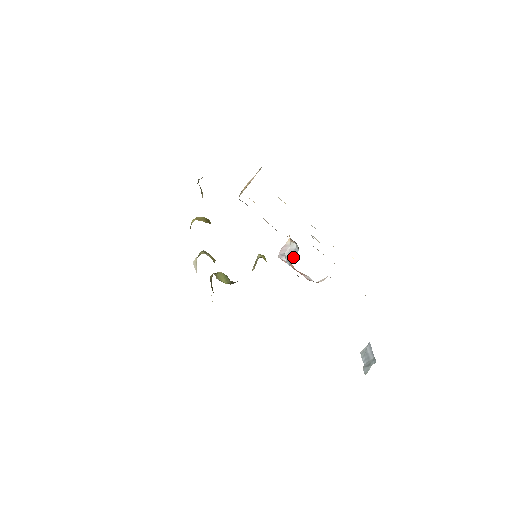
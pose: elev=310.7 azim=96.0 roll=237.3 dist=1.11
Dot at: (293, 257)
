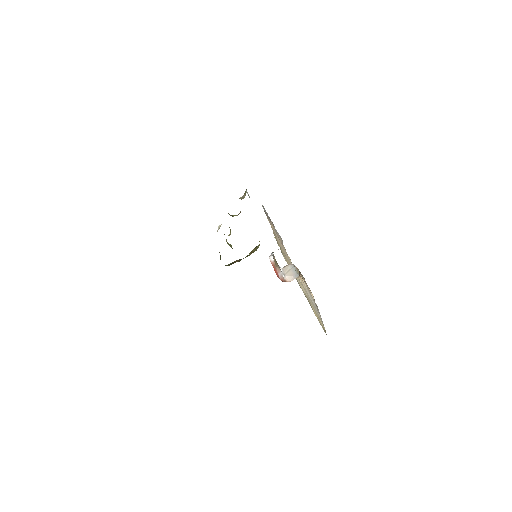
Dot at: occluded
